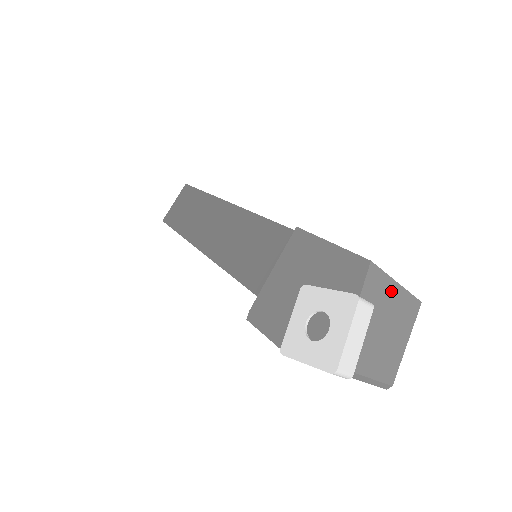
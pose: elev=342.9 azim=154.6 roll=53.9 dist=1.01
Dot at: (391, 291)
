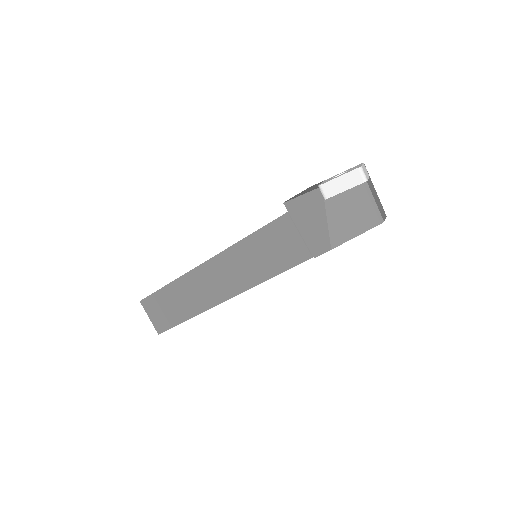
Dot at: (373, 187)
